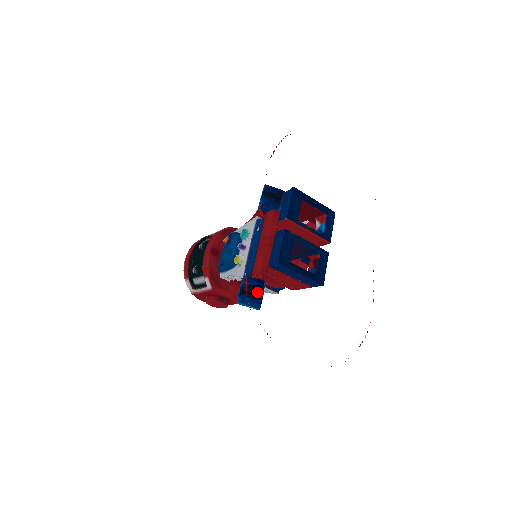
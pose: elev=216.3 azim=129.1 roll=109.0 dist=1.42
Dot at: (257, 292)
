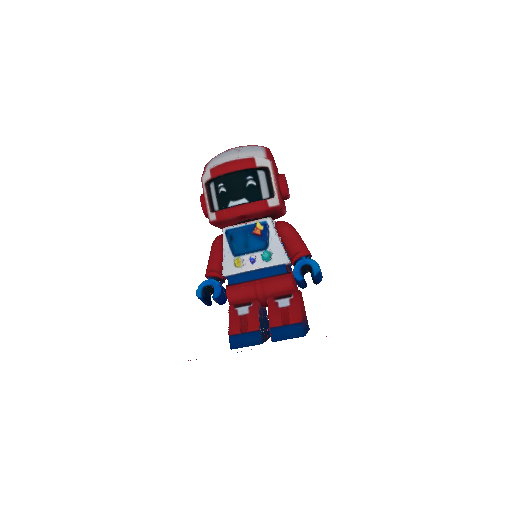
Dot at: occluded
